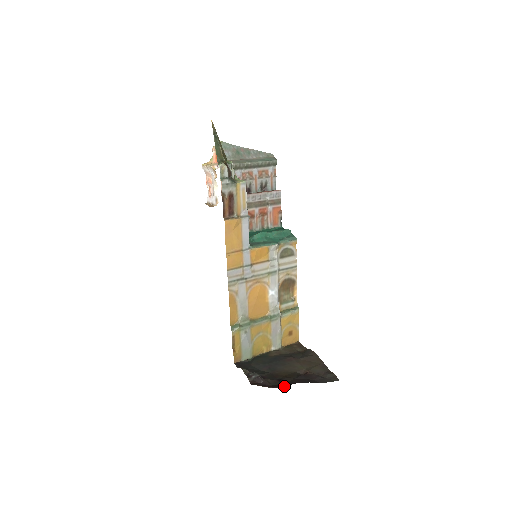
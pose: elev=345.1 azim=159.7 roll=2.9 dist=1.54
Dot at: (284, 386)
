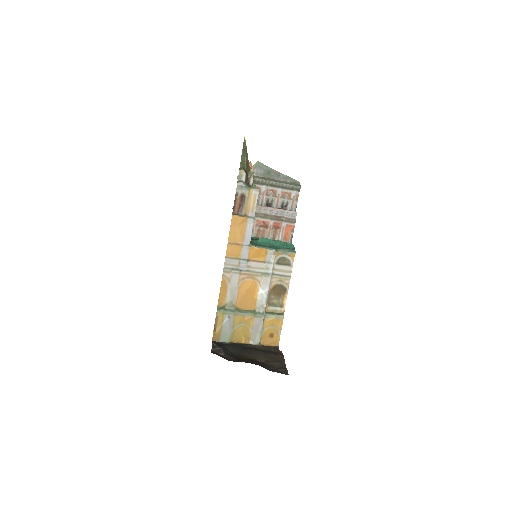
Dot at: occluded
